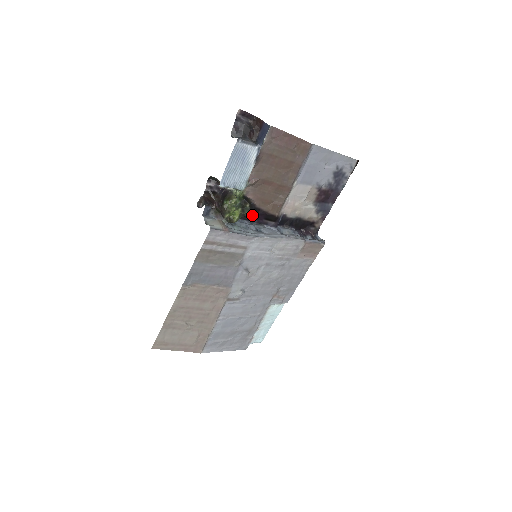
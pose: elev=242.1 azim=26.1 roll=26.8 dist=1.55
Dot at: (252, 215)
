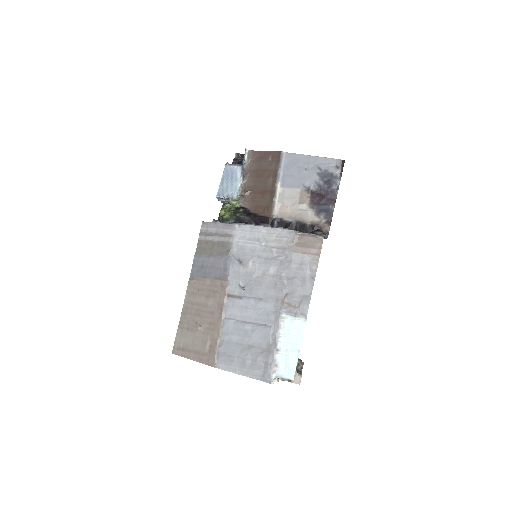
Dot at: (247, 219)
